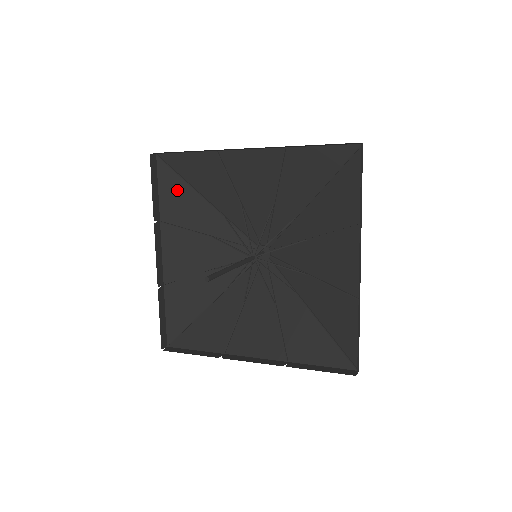
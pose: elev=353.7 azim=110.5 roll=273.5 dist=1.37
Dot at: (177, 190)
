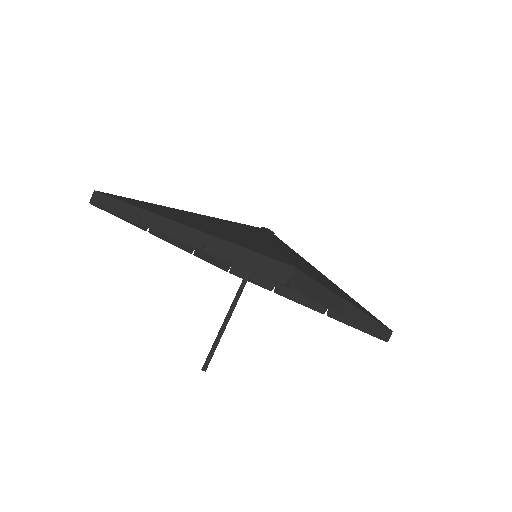
Dot at: occluded
